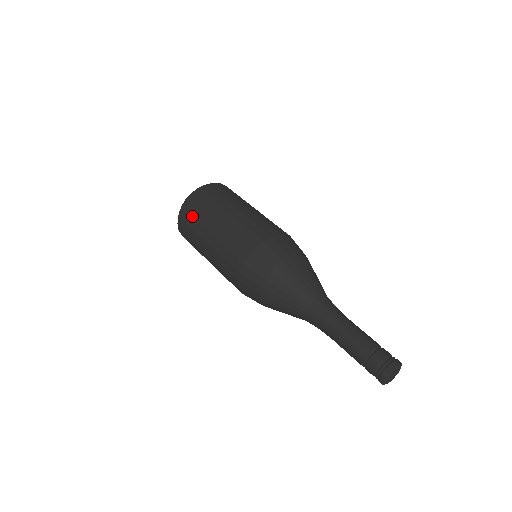
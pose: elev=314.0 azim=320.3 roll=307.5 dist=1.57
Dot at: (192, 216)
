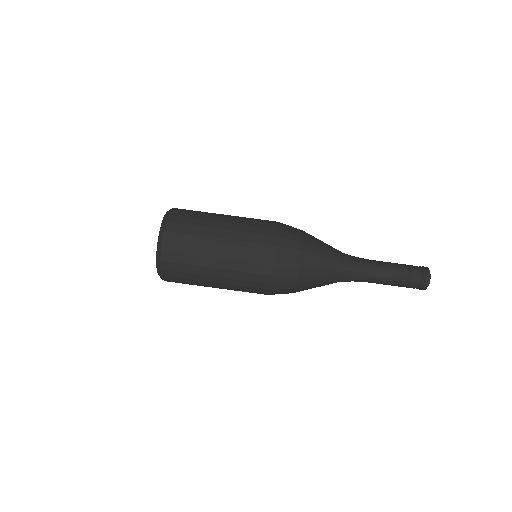
Dot at: (183, 242)
